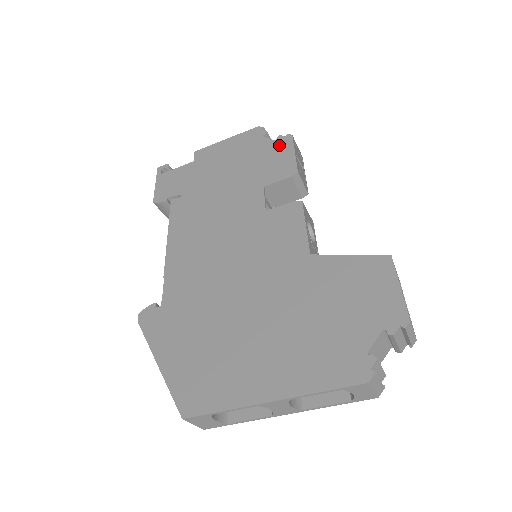
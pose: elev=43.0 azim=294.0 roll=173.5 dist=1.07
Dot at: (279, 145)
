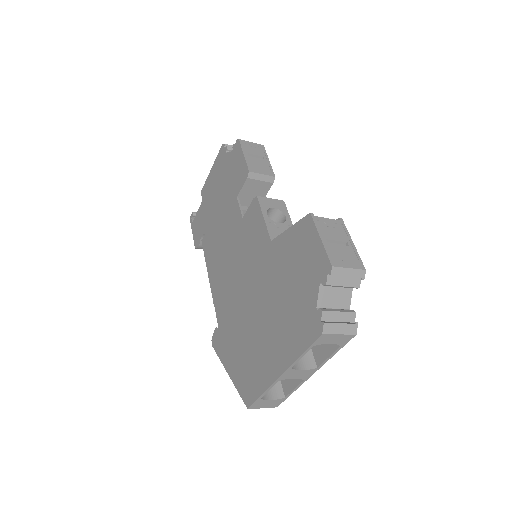
Dot at: (235, 154)
